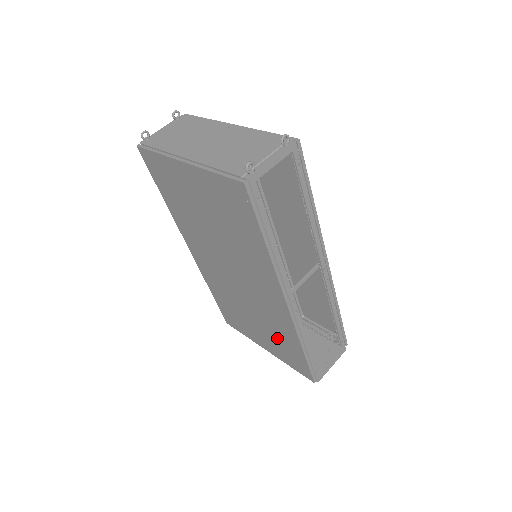
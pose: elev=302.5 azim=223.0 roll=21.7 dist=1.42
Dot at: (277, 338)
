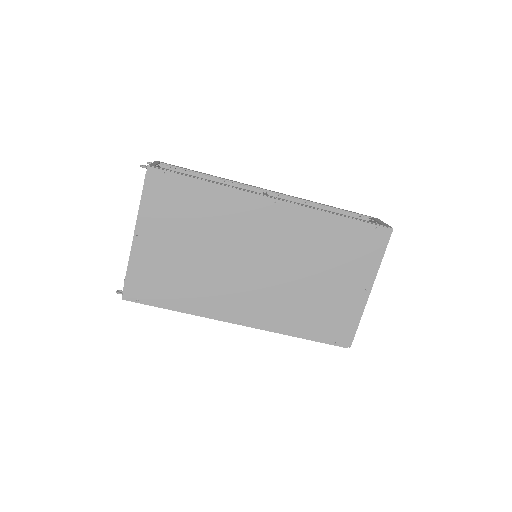
Dot at: (334, 251)
